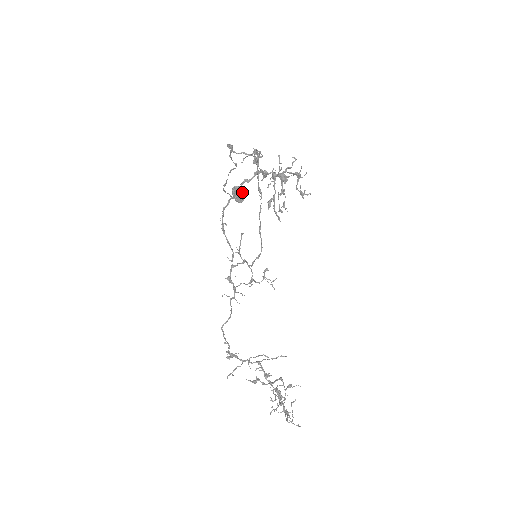
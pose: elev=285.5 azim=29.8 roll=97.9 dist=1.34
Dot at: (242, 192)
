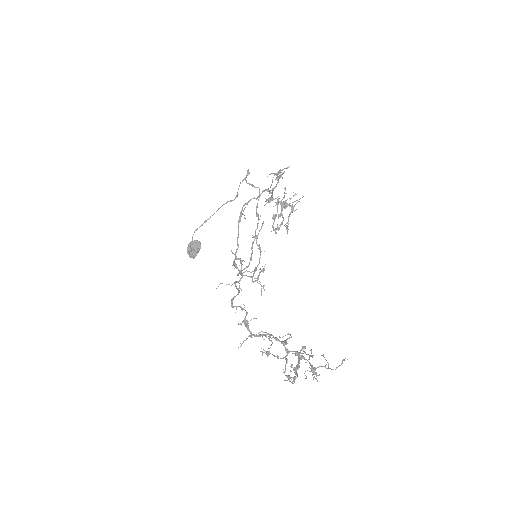
Dot at: (200, 246)
